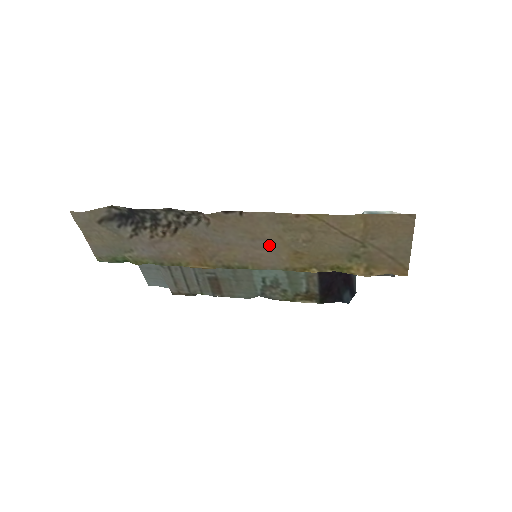
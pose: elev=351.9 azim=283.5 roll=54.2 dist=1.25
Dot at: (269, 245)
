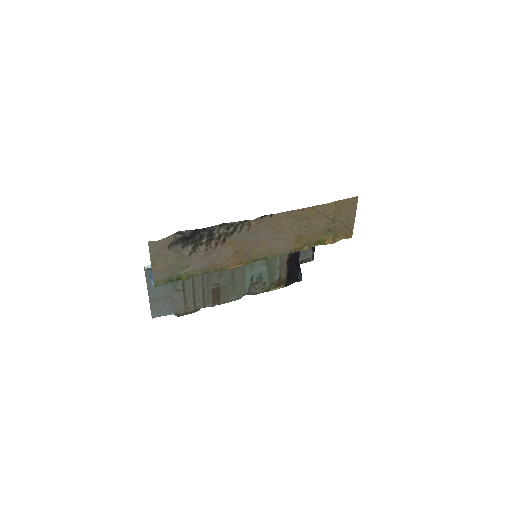
Dot at: (284, 235)
